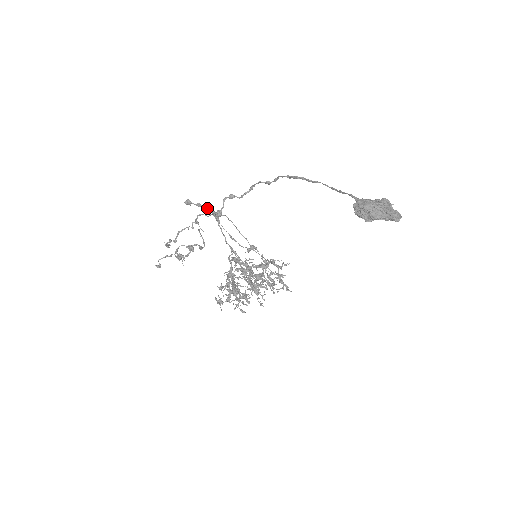
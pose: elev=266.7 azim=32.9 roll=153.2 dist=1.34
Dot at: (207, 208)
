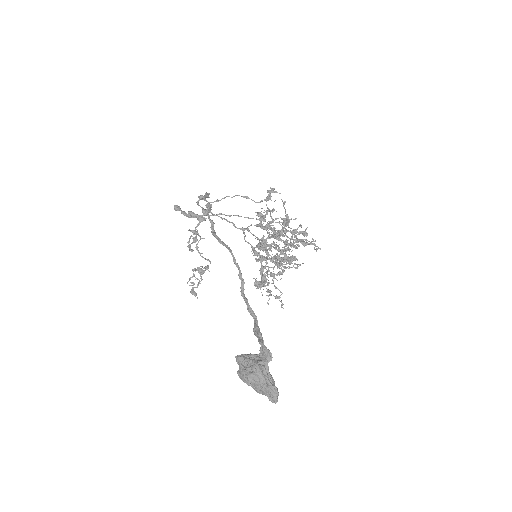
Dot at: occluded
